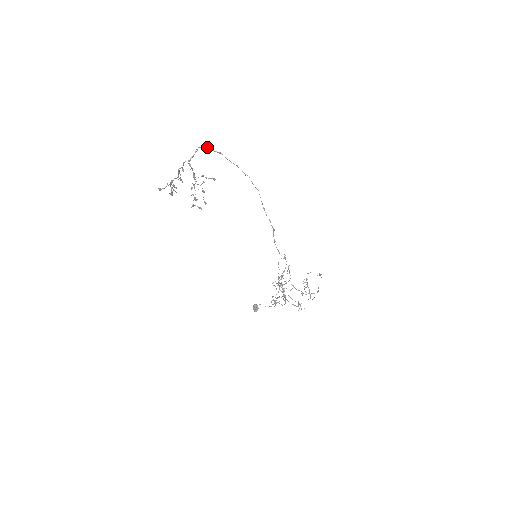
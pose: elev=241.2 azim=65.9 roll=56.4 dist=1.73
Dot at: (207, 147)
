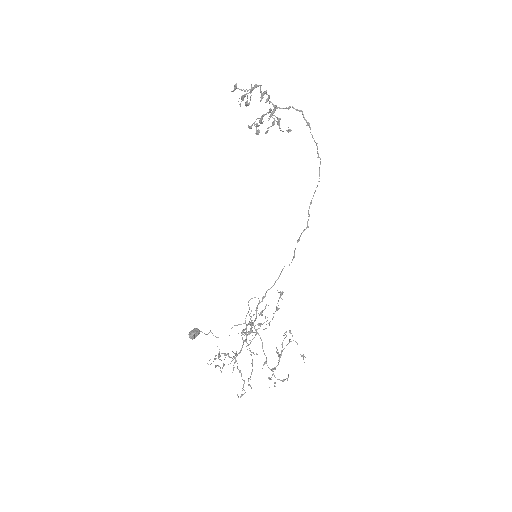
Dot at: (301, 111)
